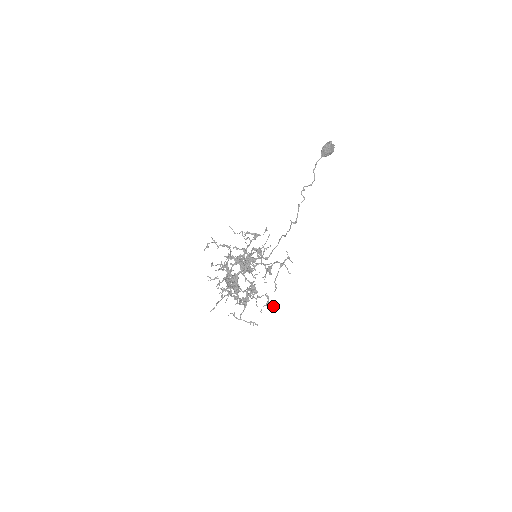
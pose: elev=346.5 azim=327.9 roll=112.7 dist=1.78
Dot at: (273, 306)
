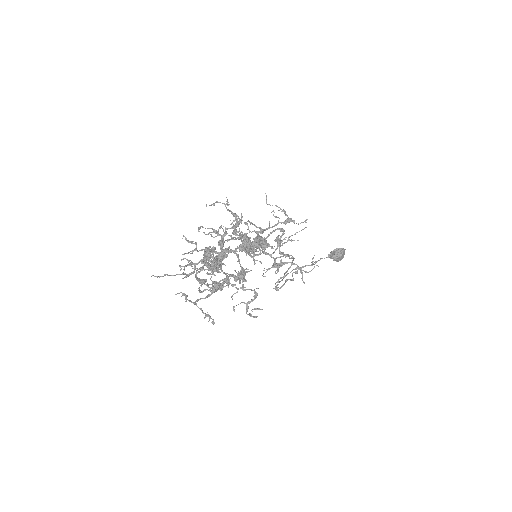
Dot at: (256, 309)
